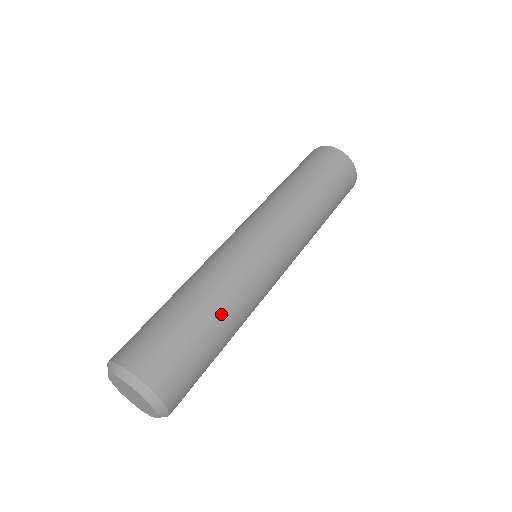
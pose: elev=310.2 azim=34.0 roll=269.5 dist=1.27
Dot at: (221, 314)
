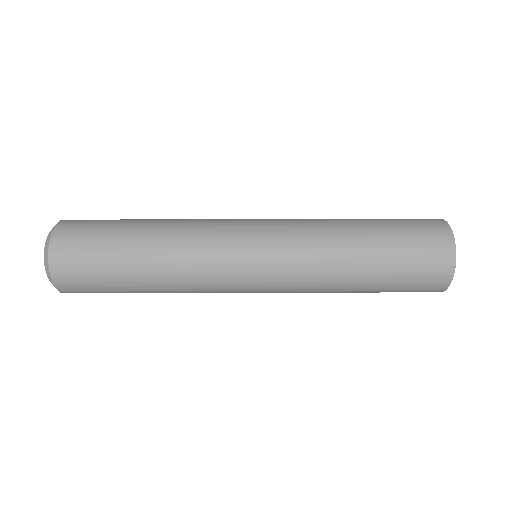
Dot at: (151, 271)
